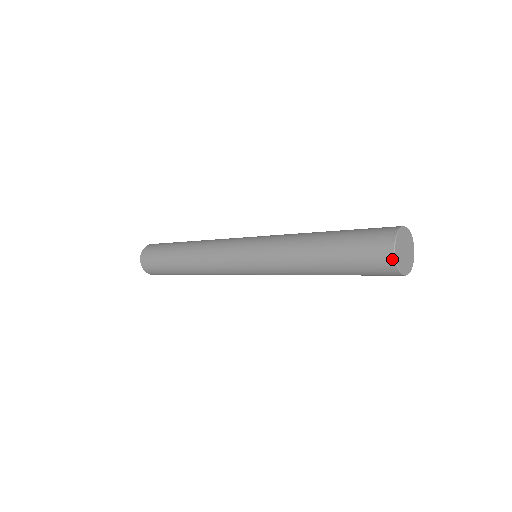
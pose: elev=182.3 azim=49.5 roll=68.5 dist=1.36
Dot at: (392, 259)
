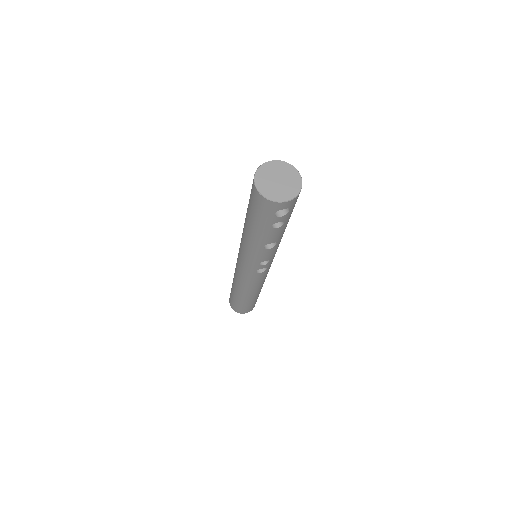
Dot at: (256, 171)
